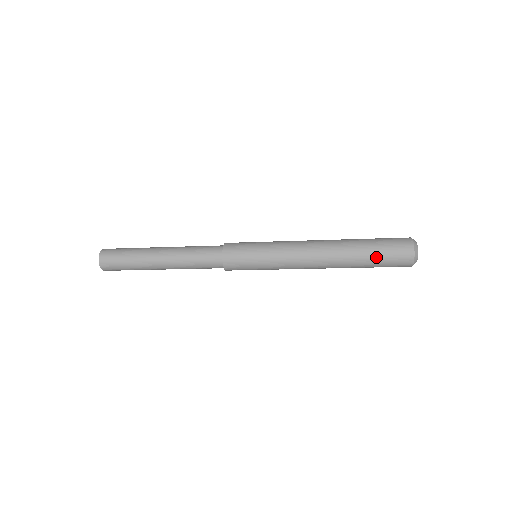
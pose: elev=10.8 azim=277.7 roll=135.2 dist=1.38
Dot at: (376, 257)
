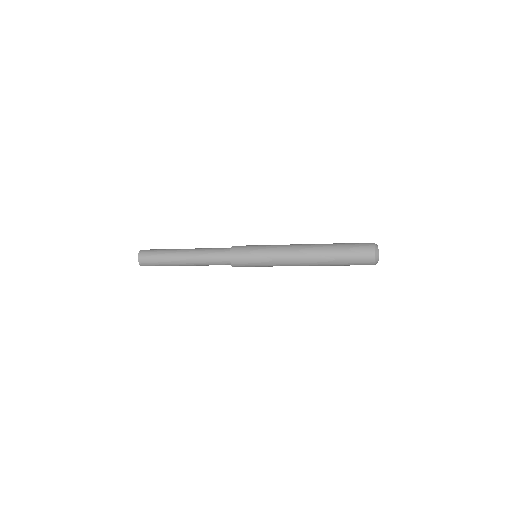
Dot at: (346, 247)
